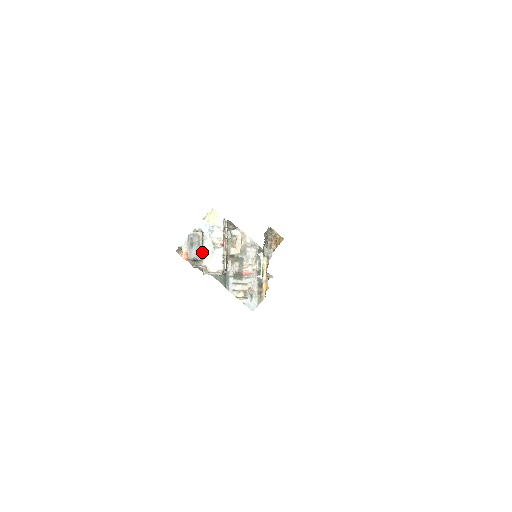
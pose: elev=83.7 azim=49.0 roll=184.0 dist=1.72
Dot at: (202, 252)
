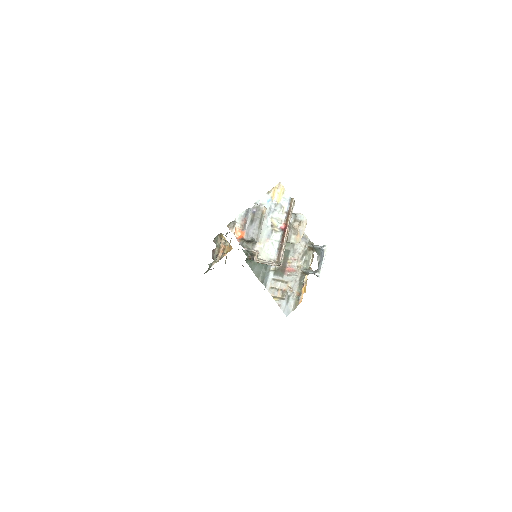
Dot at: (259, 233)
